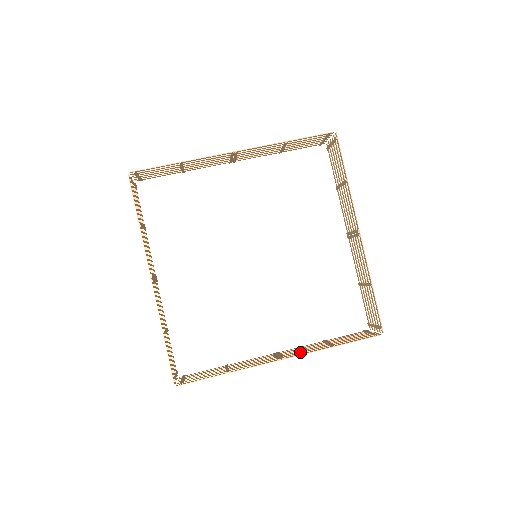
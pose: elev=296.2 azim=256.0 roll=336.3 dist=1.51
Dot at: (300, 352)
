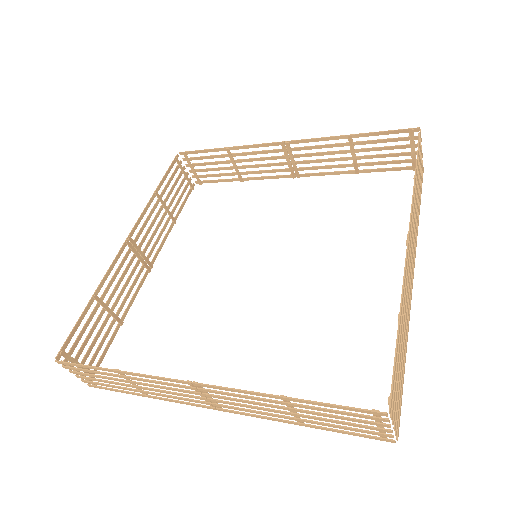
Dot at: (411, 223)
